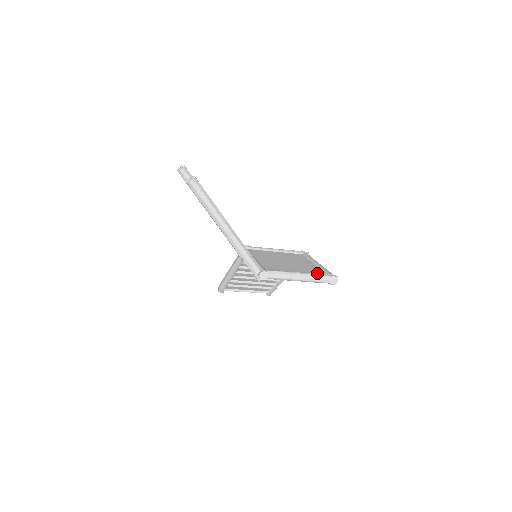
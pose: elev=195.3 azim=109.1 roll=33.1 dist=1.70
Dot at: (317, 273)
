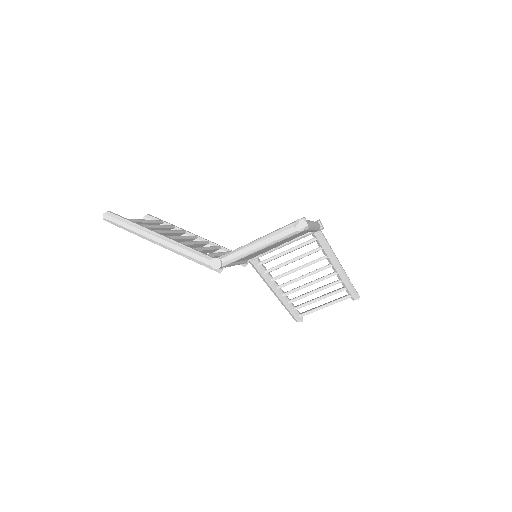
Dot at: (279, 228)
